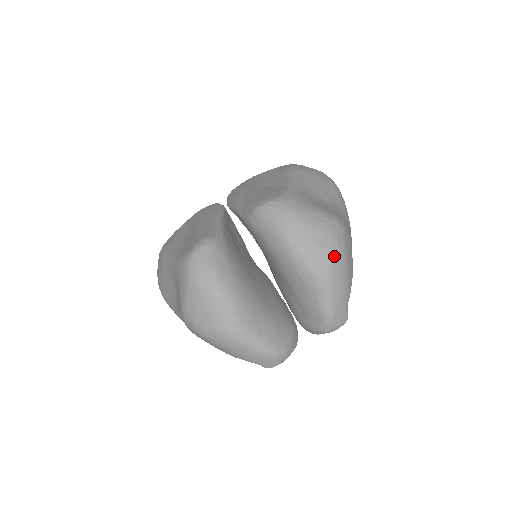
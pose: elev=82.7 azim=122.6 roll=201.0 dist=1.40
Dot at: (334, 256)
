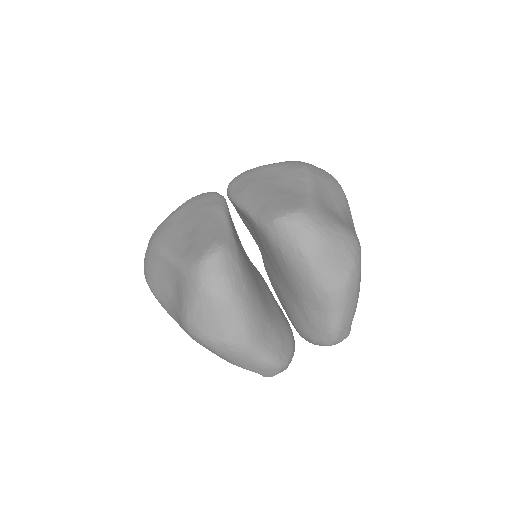
Dot at: (351, 276)
